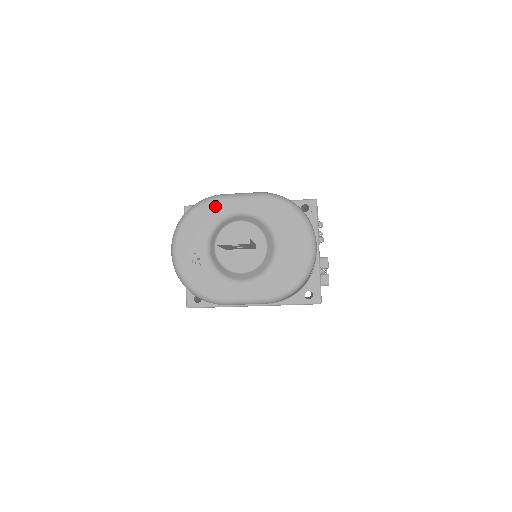
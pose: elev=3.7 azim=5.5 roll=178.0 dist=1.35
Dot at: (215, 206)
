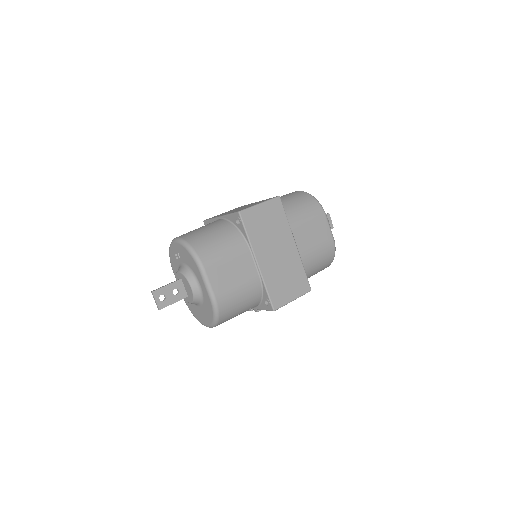
Dot at: (196, 268)
